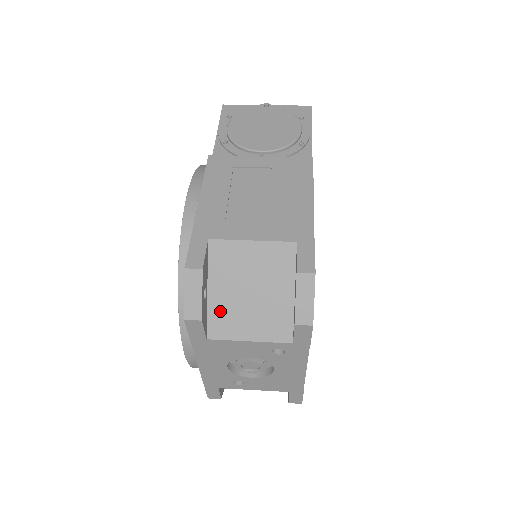
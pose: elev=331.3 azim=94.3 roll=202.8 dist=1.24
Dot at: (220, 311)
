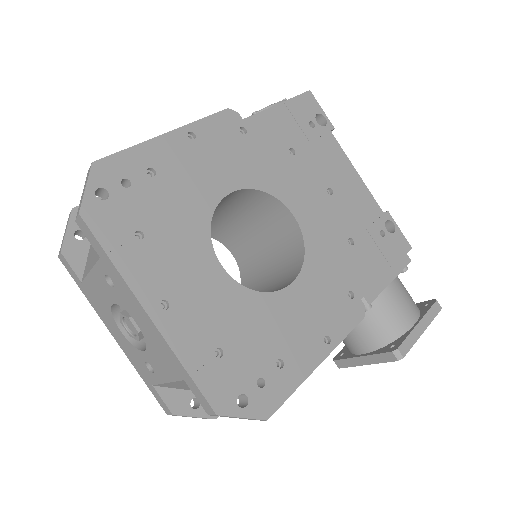
Dot at: (91, 251)
